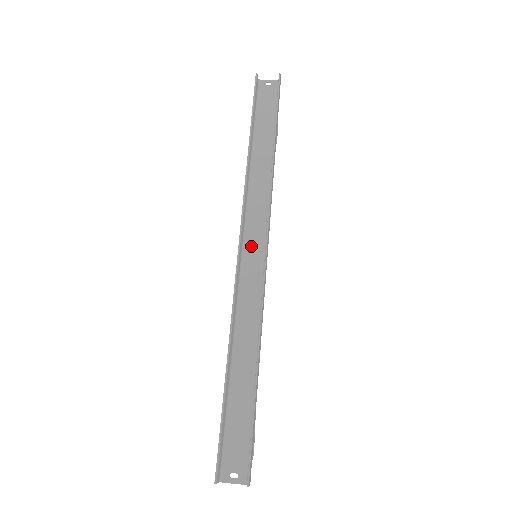
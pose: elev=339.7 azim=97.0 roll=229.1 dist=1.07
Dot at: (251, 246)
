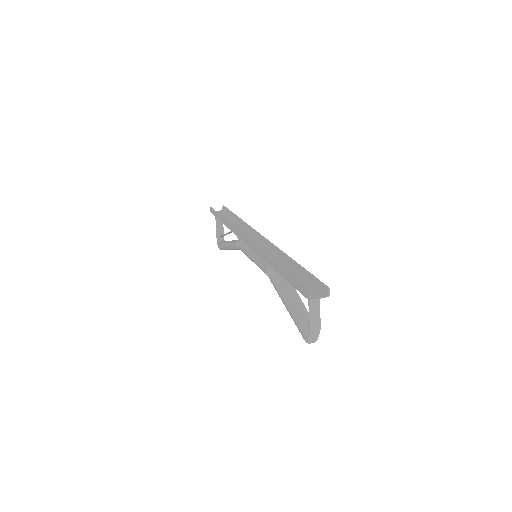
Dot at: occluded
